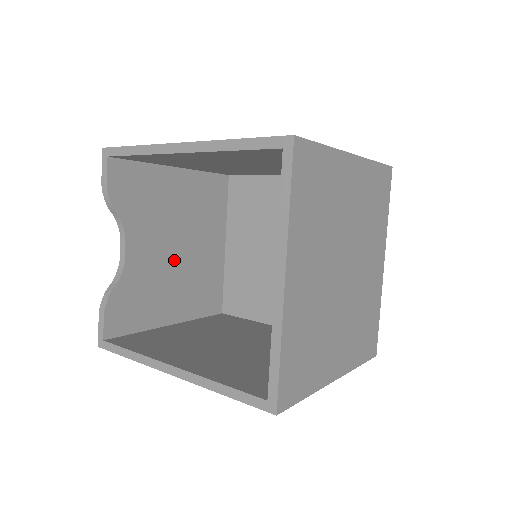
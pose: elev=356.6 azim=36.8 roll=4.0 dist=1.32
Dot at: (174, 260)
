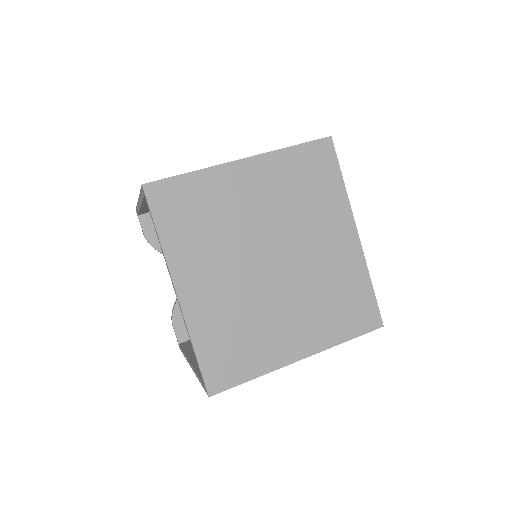
Dot at: occluded
